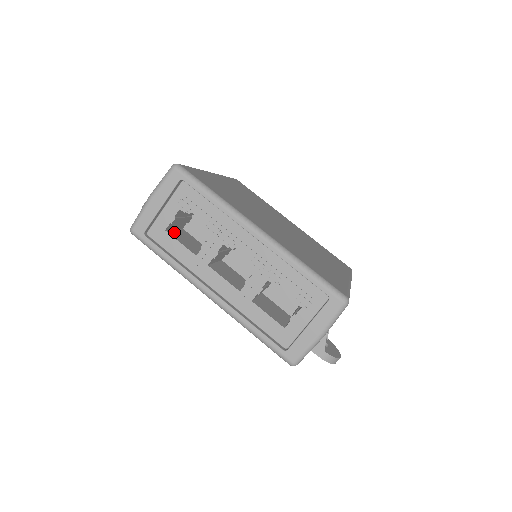
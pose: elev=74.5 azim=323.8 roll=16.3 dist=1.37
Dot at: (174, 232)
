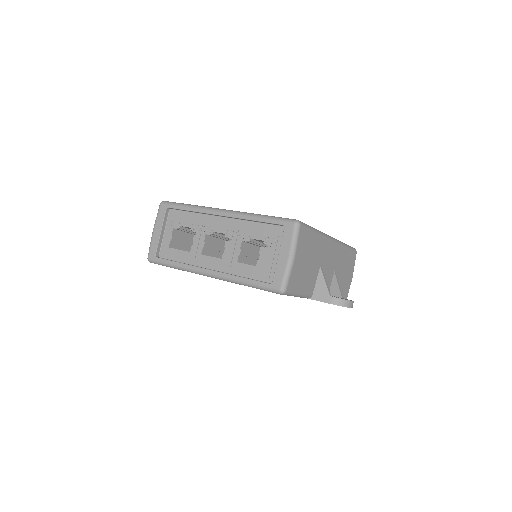
Dot at: (178, 249)
